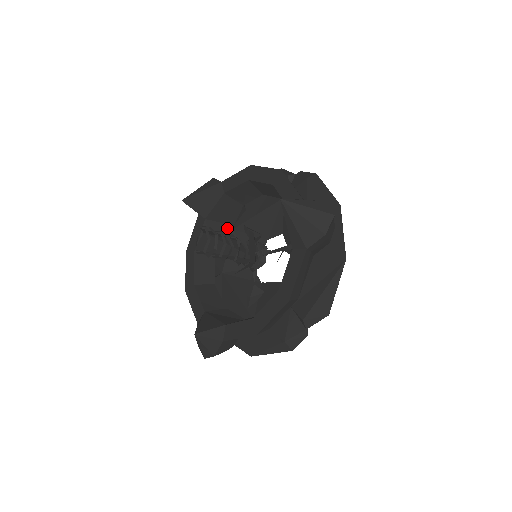
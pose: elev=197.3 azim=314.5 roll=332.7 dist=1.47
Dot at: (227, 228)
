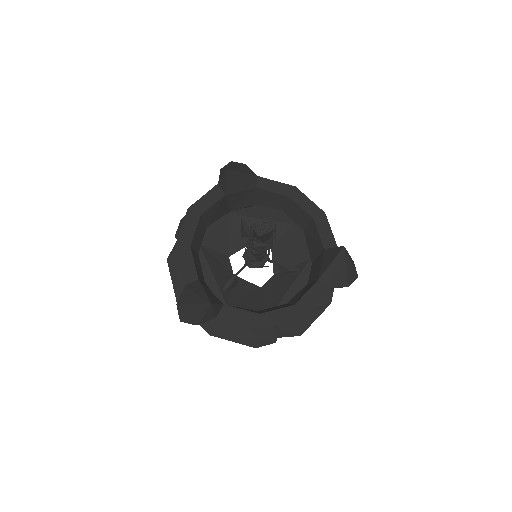
Dot at: (227, 210)
